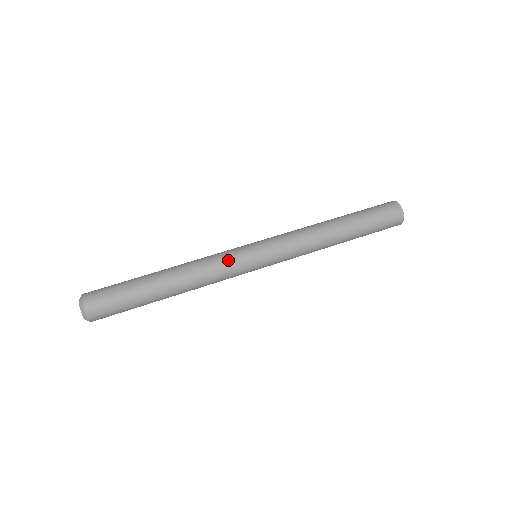
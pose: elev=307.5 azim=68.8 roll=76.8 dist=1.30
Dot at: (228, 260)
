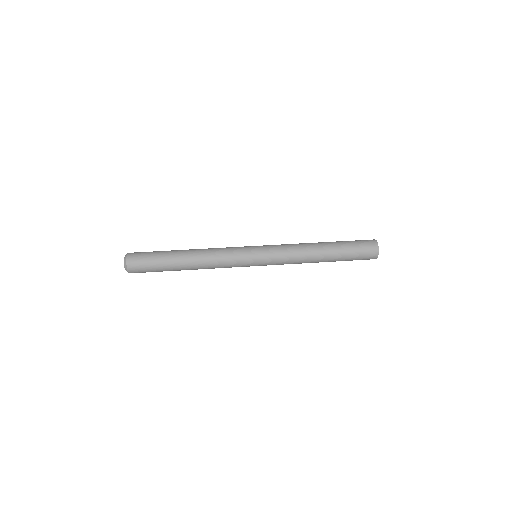
Dot at: (233, 248)
